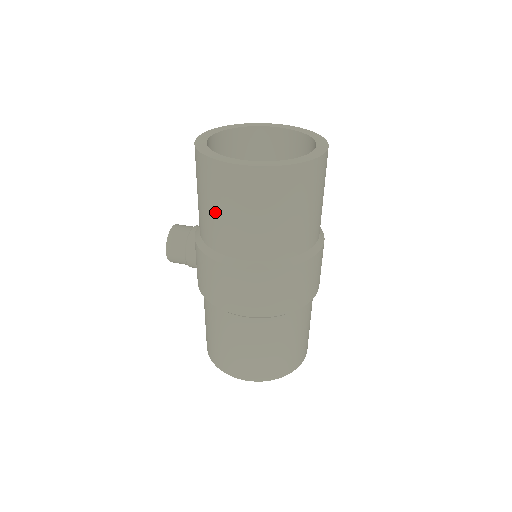
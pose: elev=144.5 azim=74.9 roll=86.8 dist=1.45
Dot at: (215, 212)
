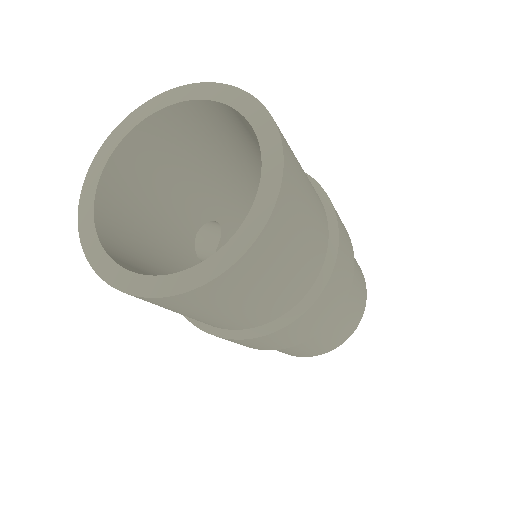
Dot at: occluded
